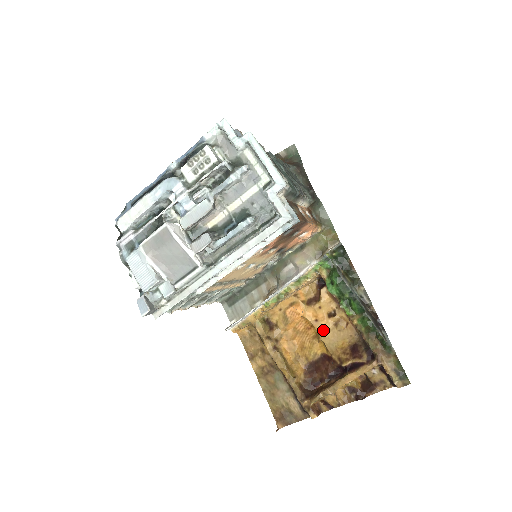
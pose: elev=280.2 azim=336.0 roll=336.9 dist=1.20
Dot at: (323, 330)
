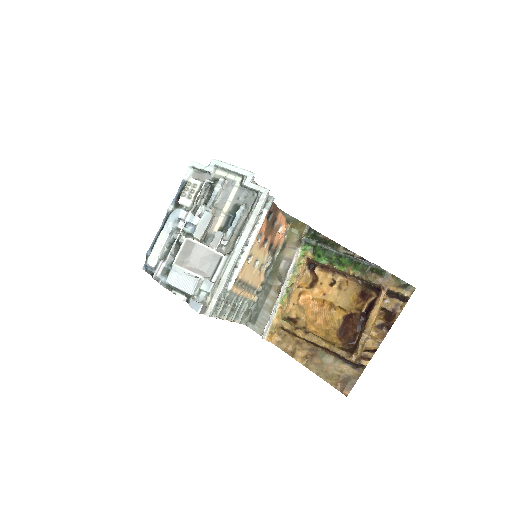
Dot at: (333, 298)
